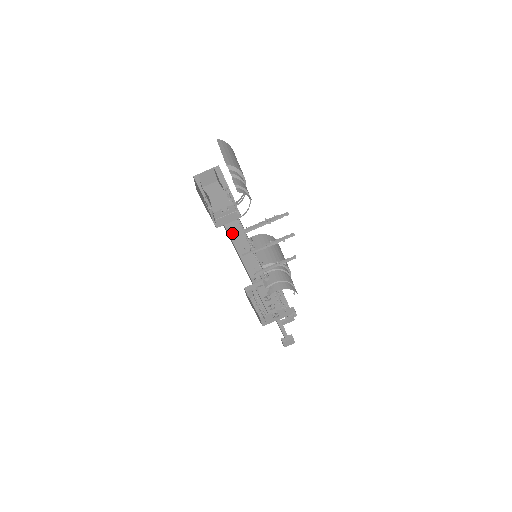
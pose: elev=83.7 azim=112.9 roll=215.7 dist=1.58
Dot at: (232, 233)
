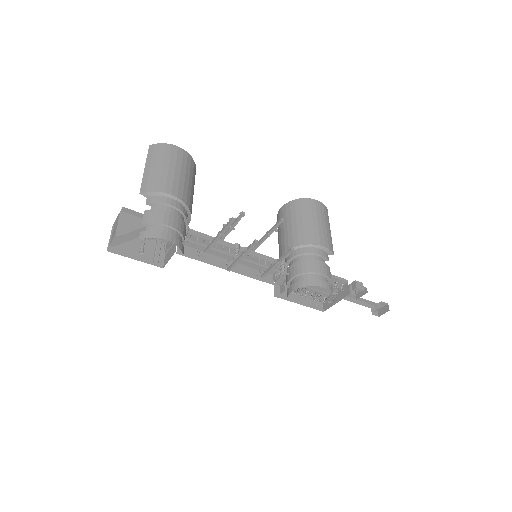
Dot at: occluded
